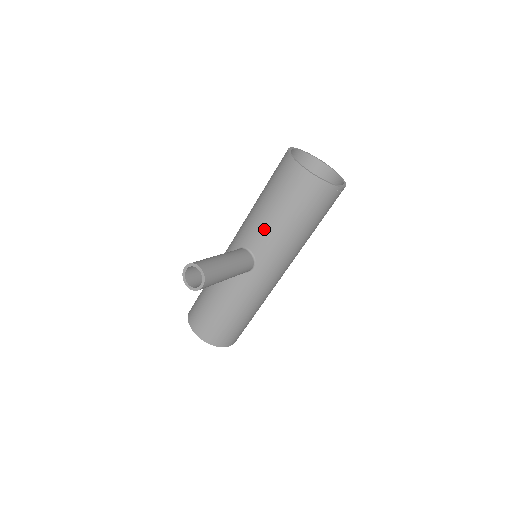
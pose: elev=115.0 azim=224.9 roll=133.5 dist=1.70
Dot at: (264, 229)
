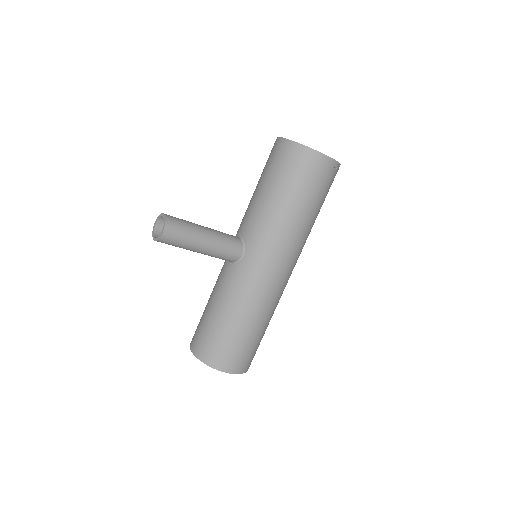
Dot at: (252, 210)
